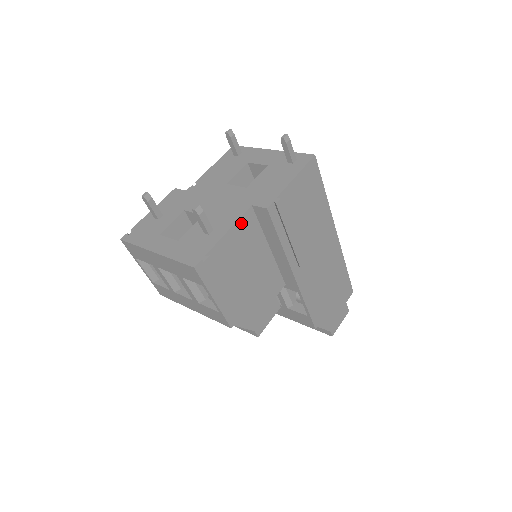
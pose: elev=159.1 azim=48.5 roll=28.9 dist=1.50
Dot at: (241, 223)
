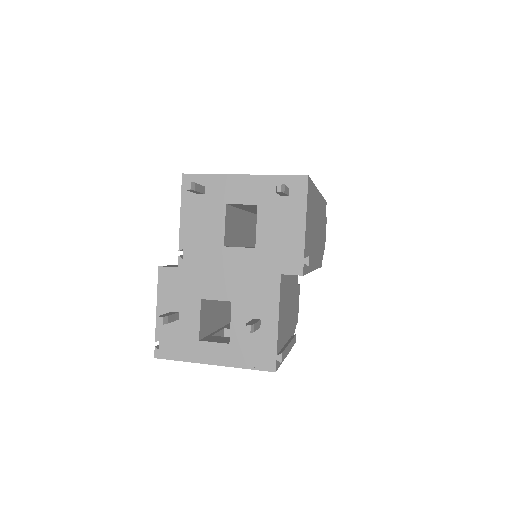
Dot at: (280, 296)
